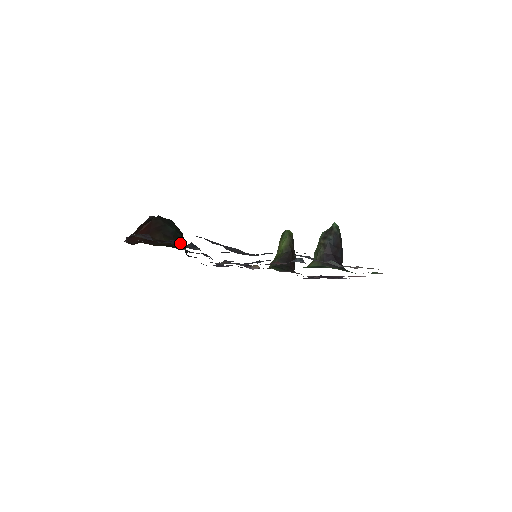
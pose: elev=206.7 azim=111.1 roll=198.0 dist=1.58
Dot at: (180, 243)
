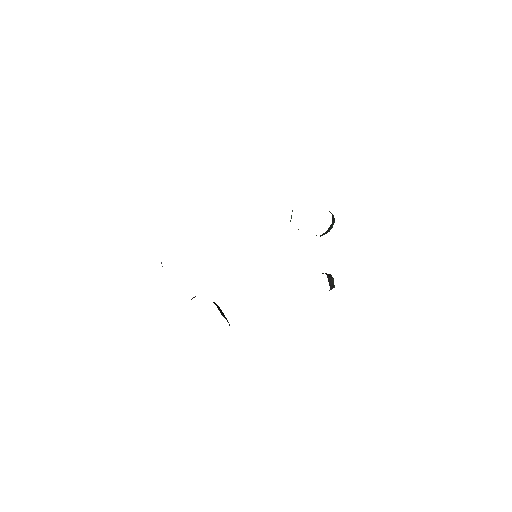
Dot at: occluded
